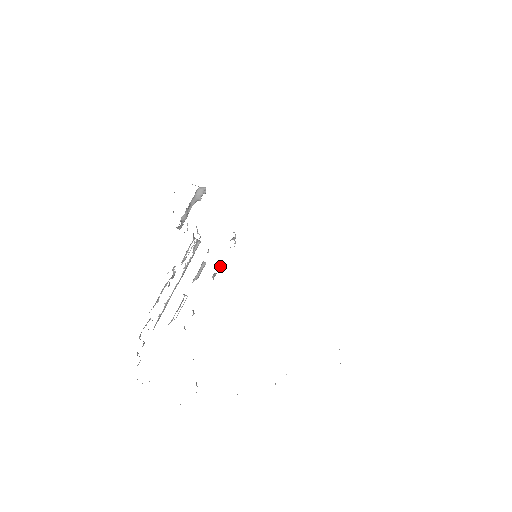
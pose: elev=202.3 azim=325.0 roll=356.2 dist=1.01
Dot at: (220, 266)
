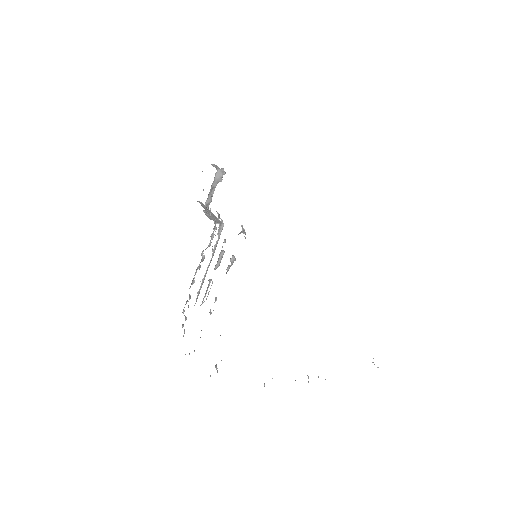
Dot at: (233, 258)
